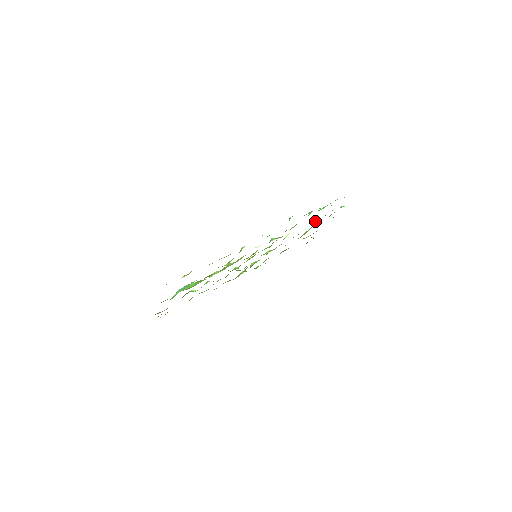
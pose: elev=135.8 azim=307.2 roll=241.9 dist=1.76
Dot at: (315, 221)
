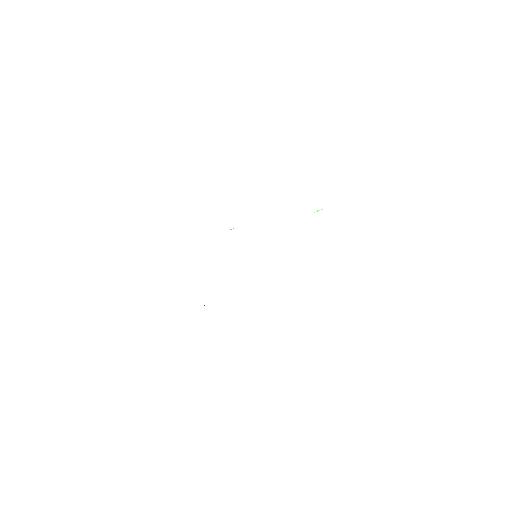
Dot at: occluded
